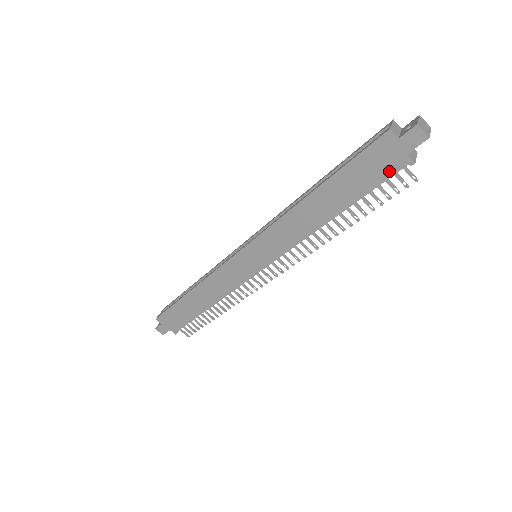
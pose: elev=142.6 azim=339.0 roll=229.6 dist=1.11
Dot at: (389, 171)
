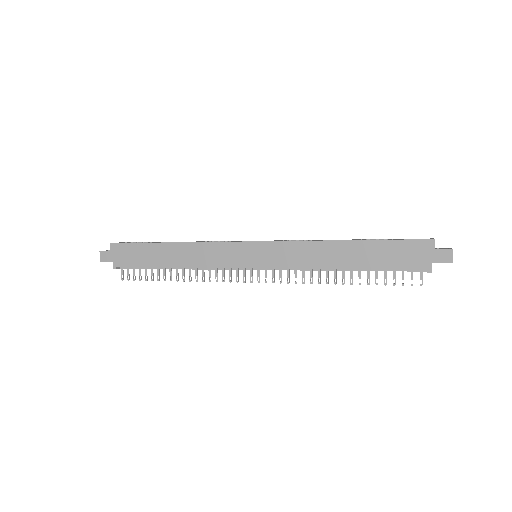
Dot at: (411, 265)
